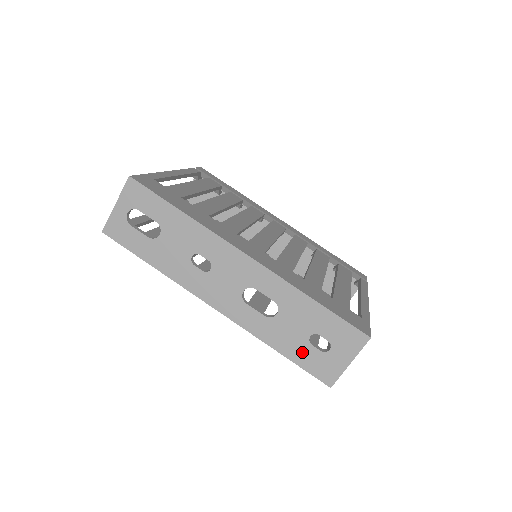
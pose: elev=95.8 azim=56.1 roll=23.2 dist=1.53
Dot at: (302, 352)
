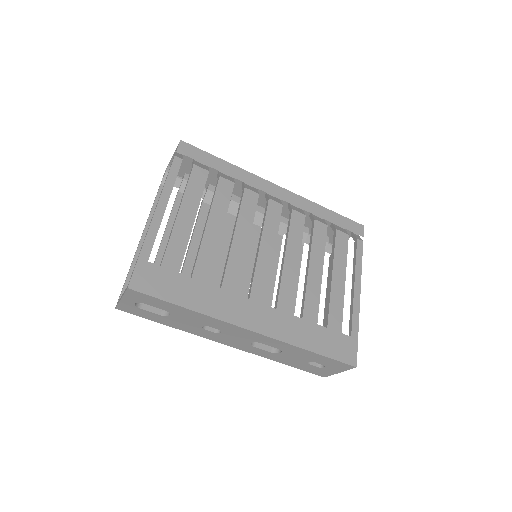
Dot at: (302, 366)
